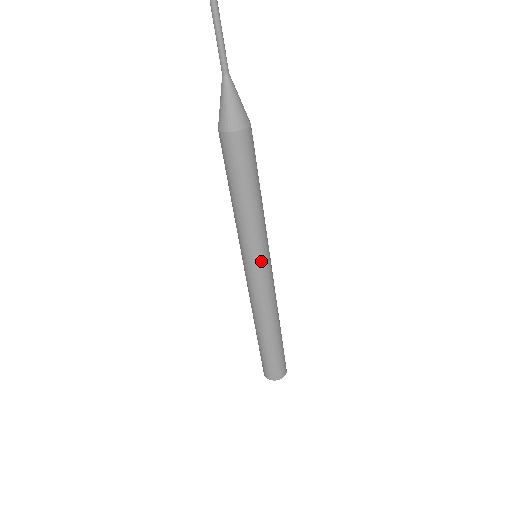
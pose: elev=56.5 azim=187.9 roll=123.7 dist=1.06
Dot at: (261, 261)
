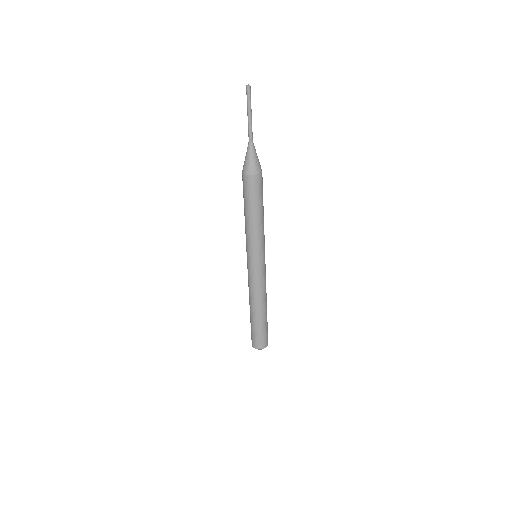
Dot at: occluded
